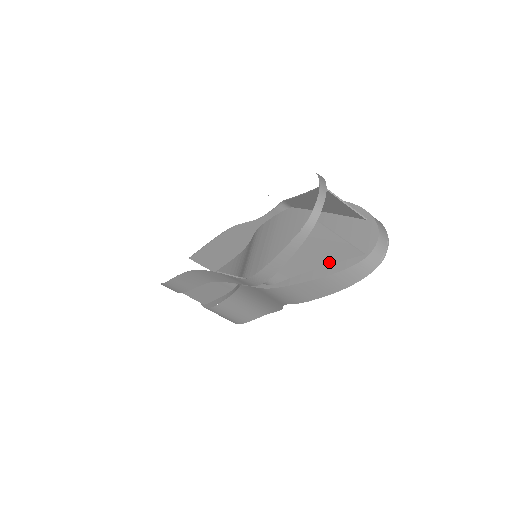
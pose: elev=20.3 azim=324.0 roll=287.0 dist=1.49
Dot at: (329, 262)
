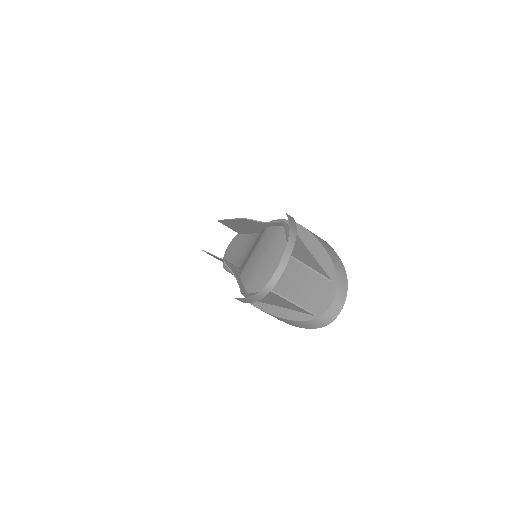
Dot at: (289, 308)
